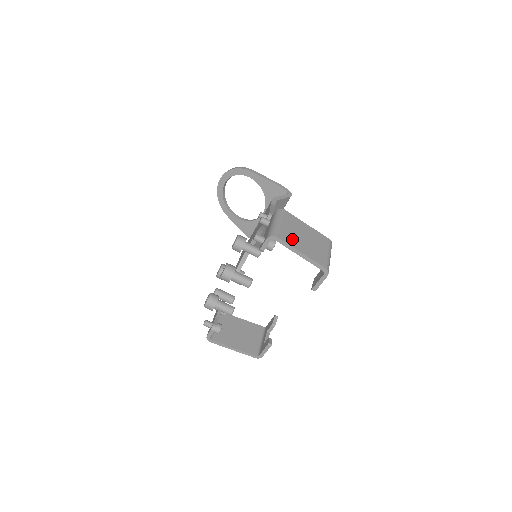
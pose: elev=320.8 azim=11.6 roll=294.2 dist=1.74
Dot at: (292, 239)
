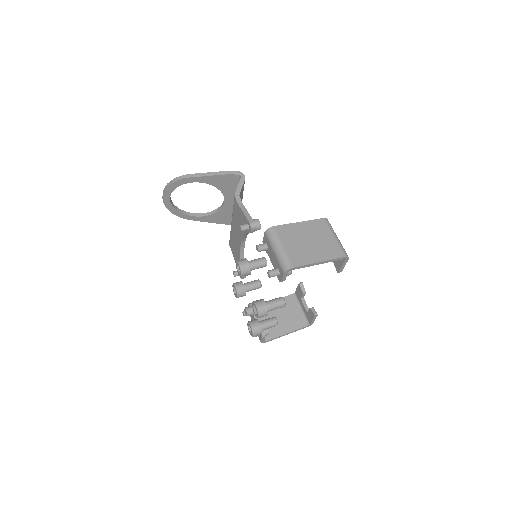
Dot at: (303, 255)
